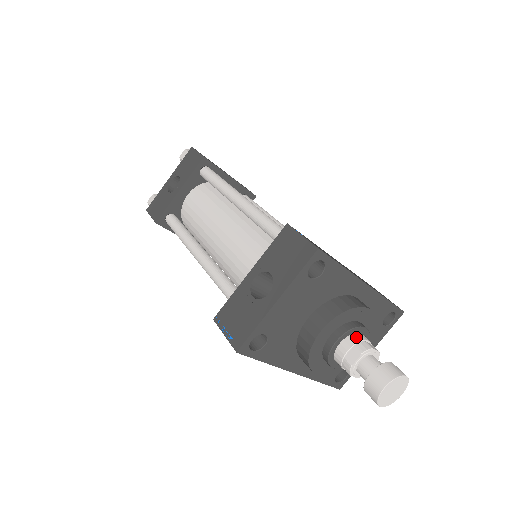
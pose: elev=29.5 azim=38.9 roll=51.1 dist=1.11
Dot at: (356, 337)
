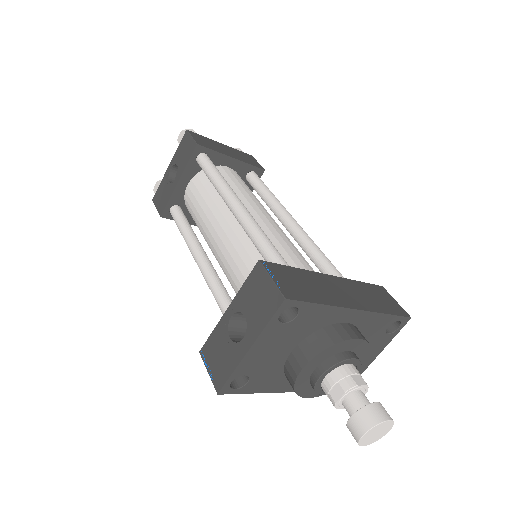
Dot at: (341, 371)
